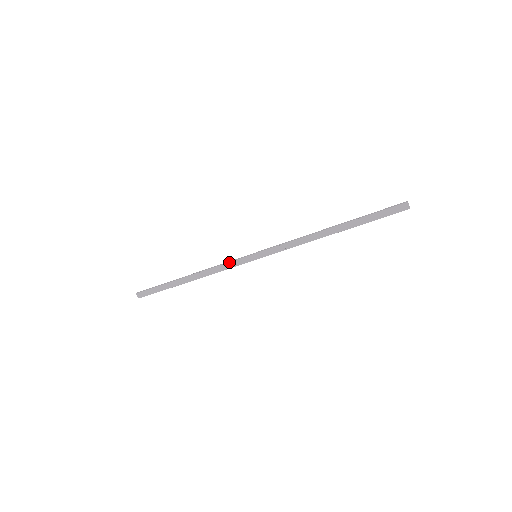
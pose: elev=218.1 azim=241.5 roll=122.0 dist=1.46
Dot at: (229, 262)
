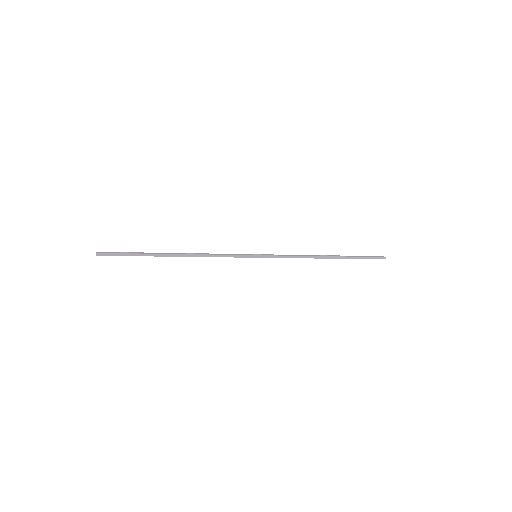
Dot at: occluded
